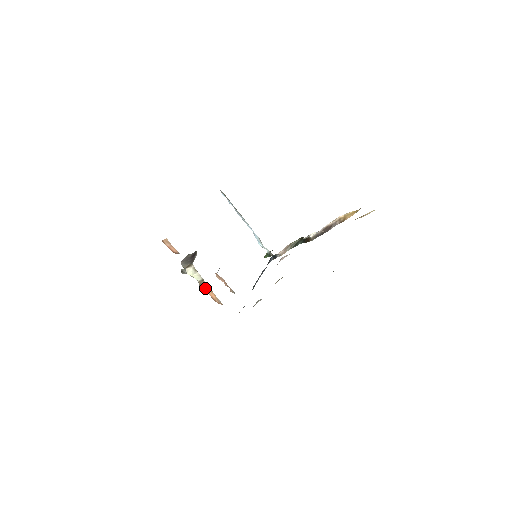
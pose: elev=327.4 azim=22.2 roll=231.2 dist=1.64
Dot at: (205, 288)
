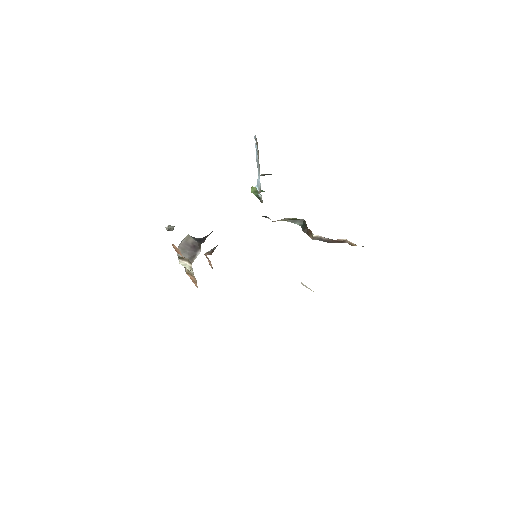
Dot at: (190, 277)
